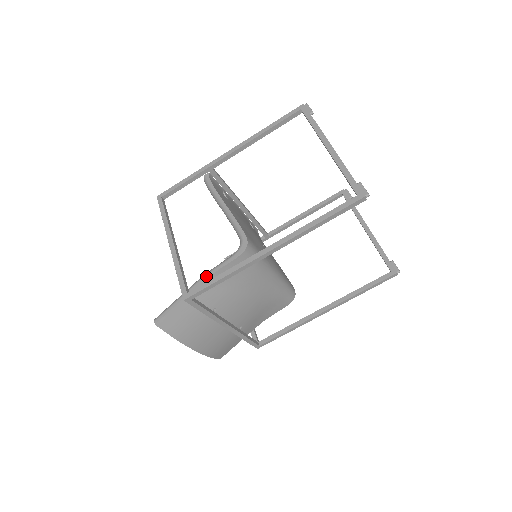
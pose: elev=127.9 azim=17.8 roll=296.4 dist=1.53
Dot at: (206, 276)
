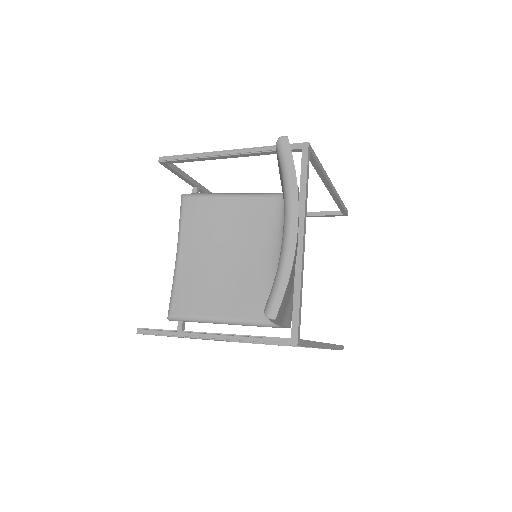
Dot at: occluded
